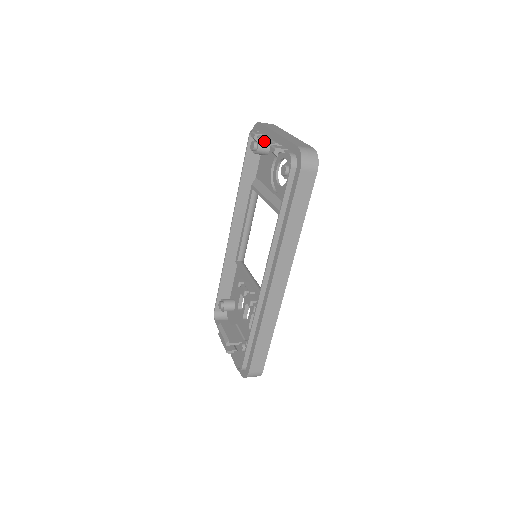
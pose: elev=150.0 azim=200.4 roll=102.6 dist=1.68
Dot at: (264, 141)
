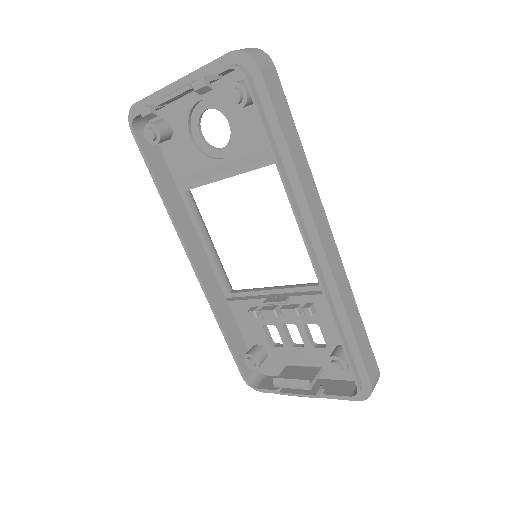
Dot at: (173, 95)
